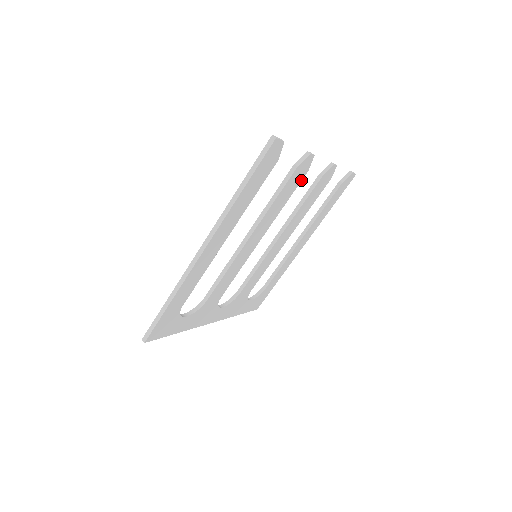
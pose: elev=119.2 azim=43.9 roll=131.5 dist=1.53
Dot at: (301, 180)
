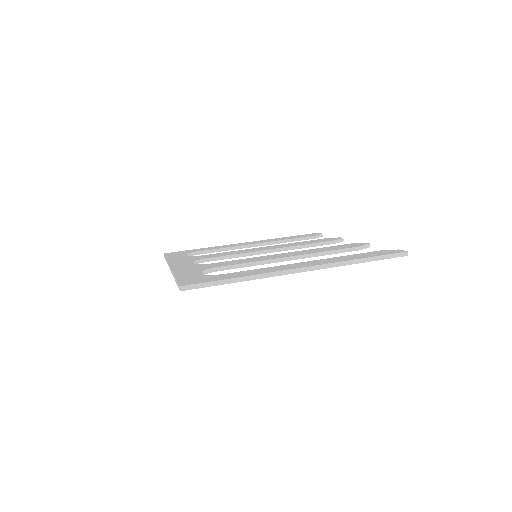
Dot at: occluded
